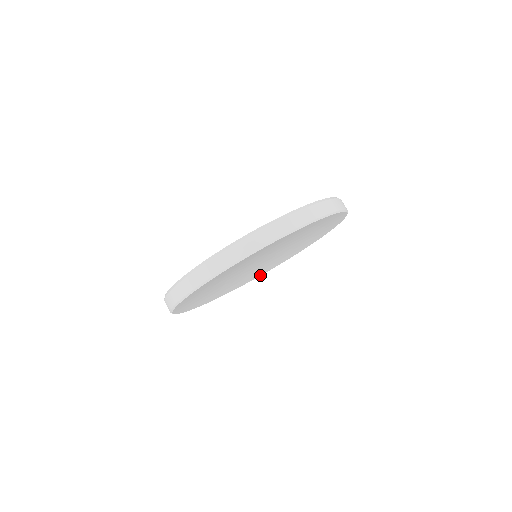
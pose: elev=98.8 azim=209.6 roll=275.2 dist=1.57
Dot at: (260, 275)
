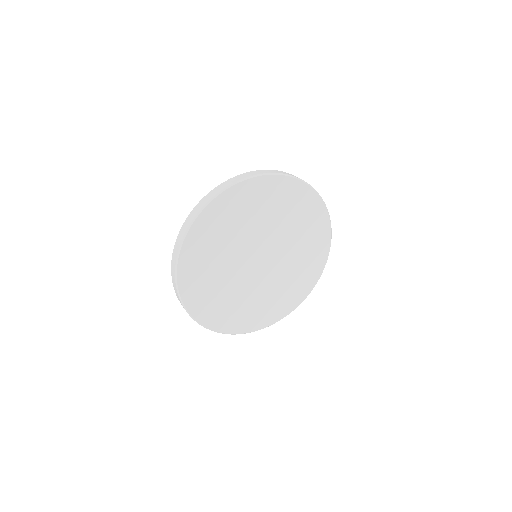
Dot at: (218, 330)
